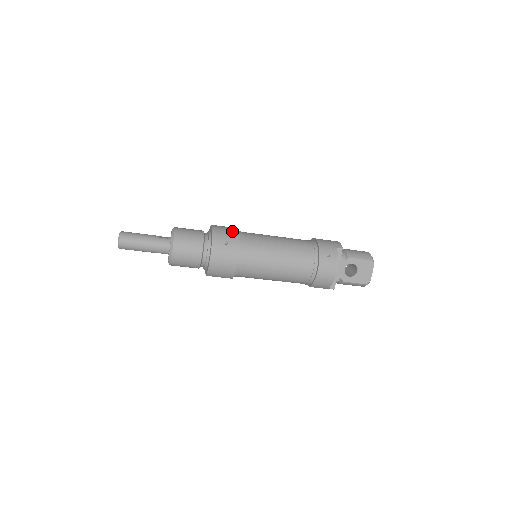
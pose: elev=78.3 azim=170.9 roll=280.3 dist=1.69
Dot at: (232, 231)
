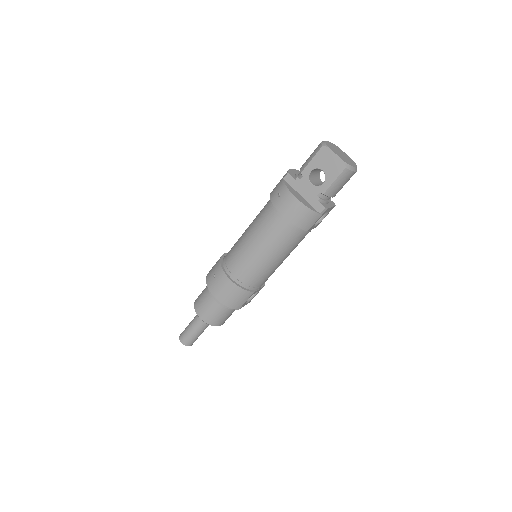
Dot at: (217, 262)
